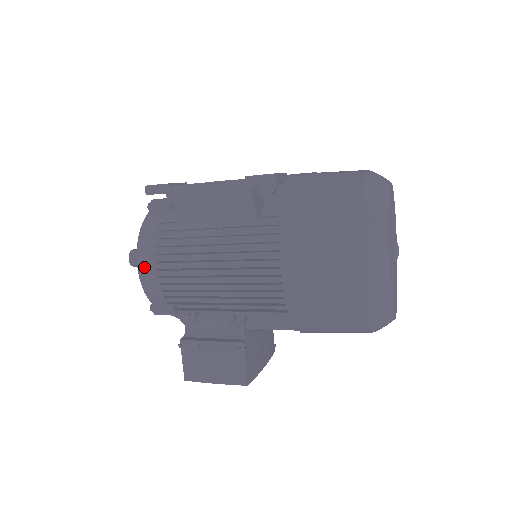
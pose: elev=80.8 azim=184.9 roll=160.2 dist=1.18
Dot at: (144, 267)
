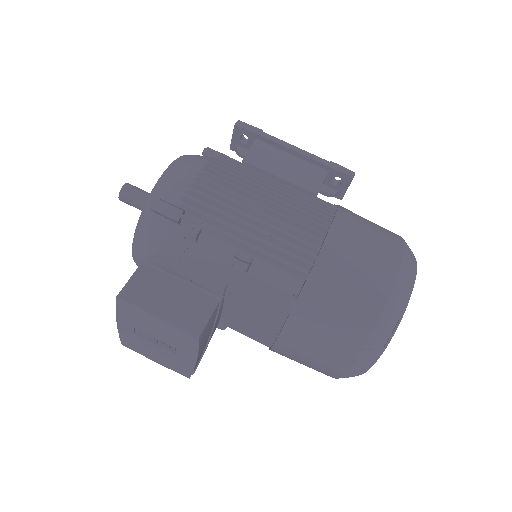
Dot at: (179, 168)
